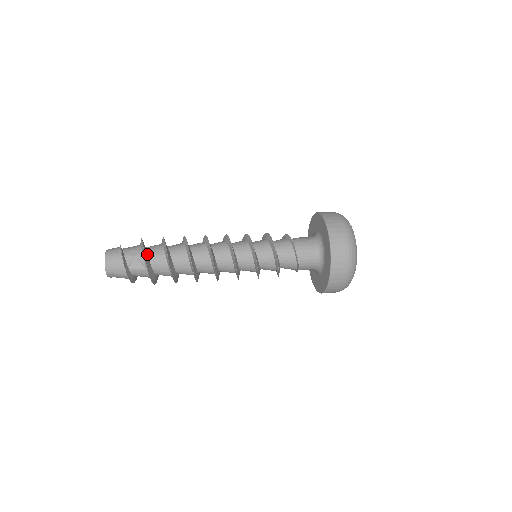
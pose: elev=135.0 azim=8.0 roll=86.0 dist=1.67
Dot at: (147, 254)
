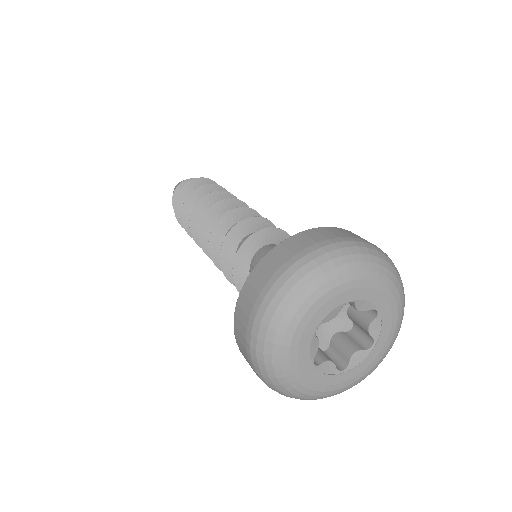
Dot at: occluded
